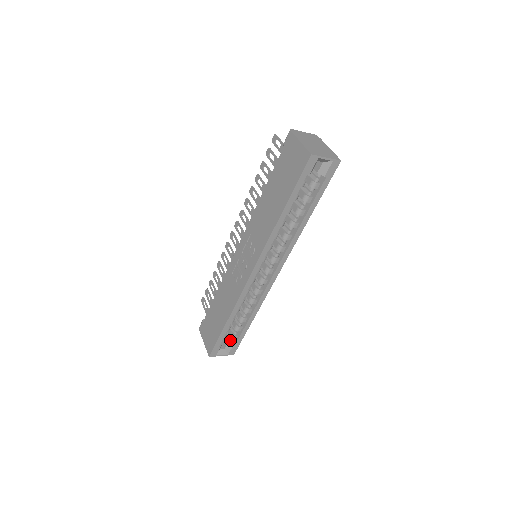
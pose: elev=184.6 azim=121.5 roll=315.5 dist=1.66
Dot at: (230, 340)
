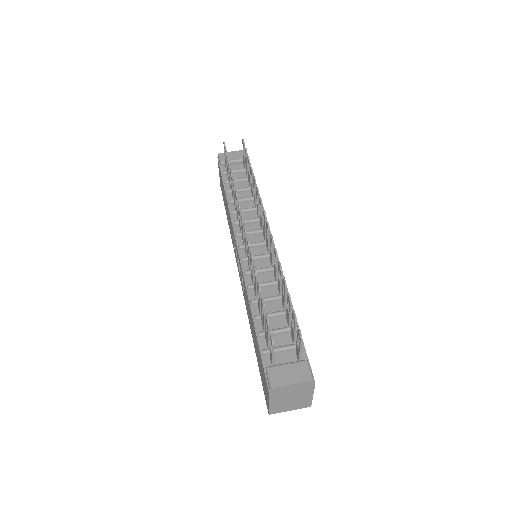
Dot at: occluded
